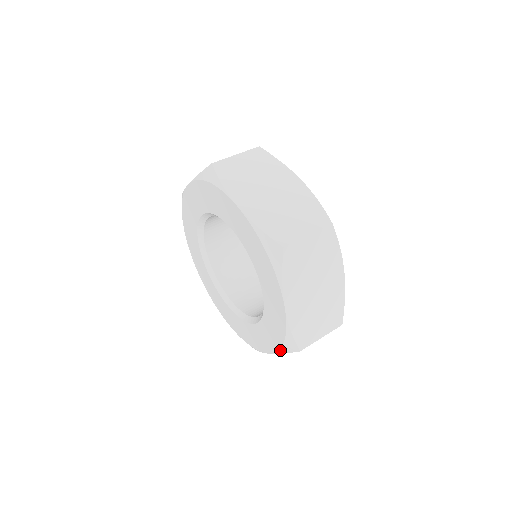
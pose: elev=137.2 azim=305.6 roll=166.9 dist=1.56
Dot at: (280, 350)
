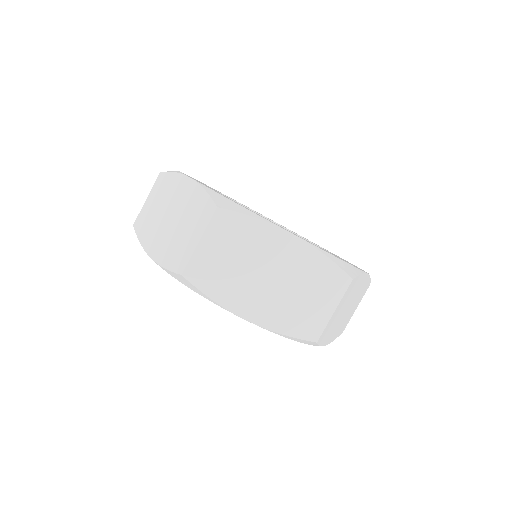
Dot at: occluded
